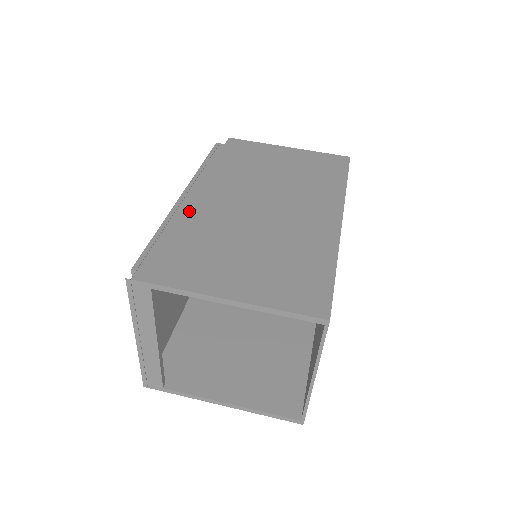
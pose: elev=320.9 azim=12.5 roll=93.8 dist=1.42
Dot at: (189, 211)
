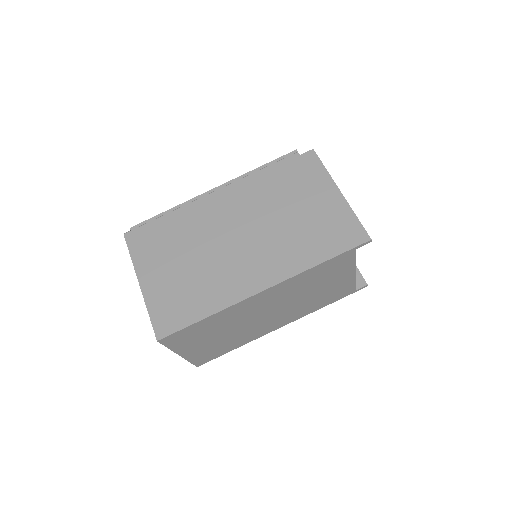
Dot at: (198, 207)
